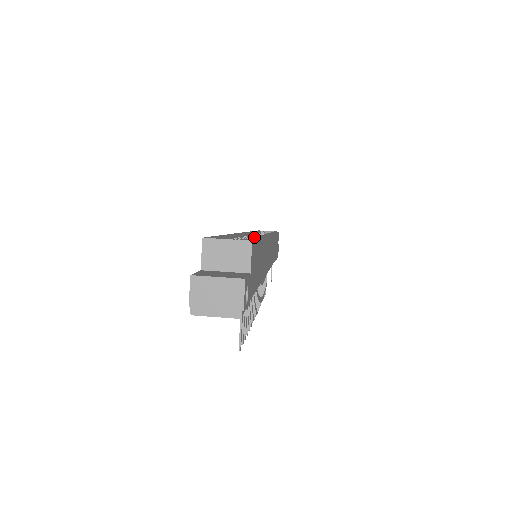
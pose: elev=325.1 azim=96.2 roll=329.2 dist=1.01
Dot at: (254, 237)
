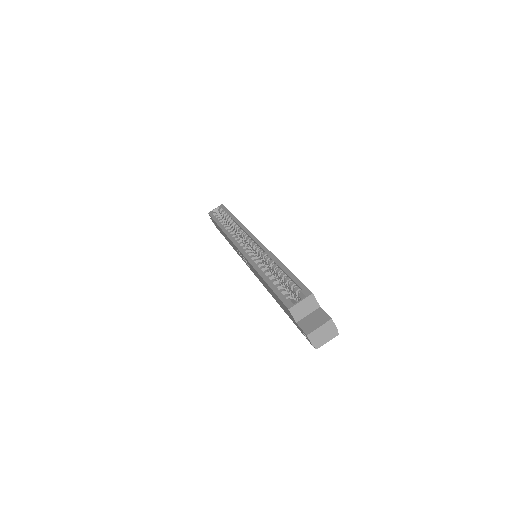
Dot at: (287, 274)
